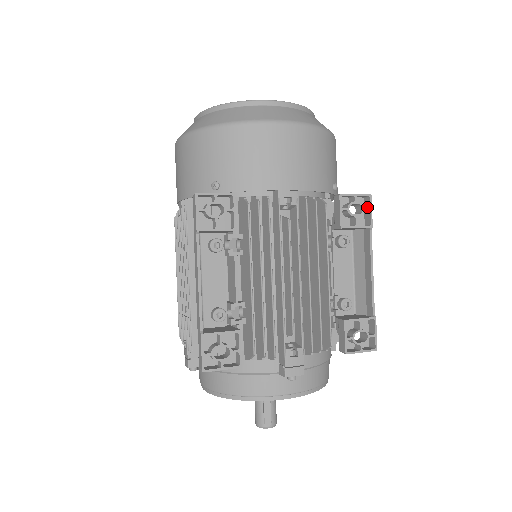
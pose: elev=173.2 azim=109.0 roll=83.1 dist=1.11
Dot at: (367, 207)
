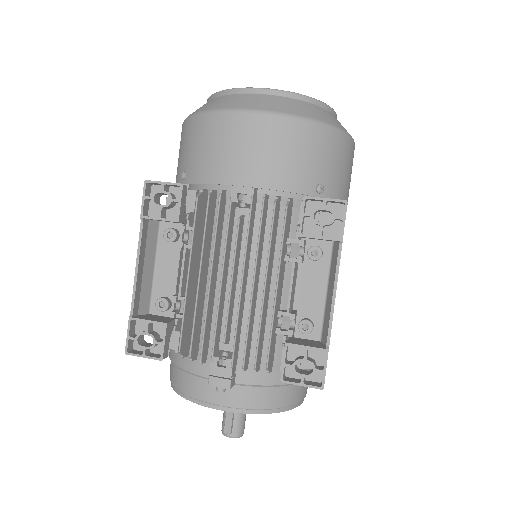
Dot at: (343, 216)
